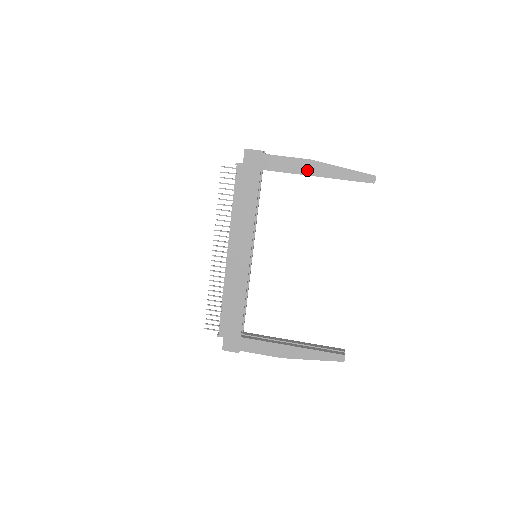
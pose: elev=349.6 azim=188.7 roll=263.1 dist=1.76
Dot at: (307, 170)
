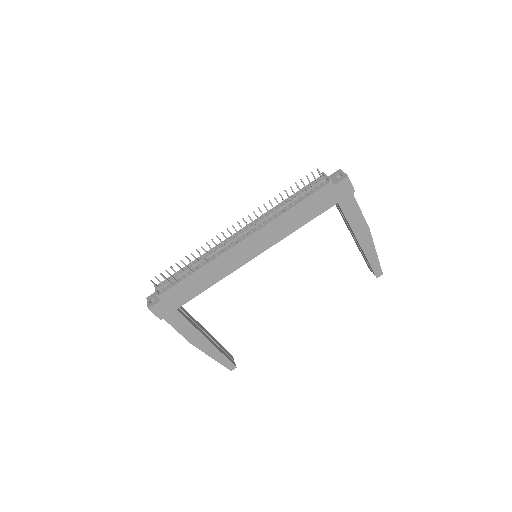
Dot at: (360, 233)
